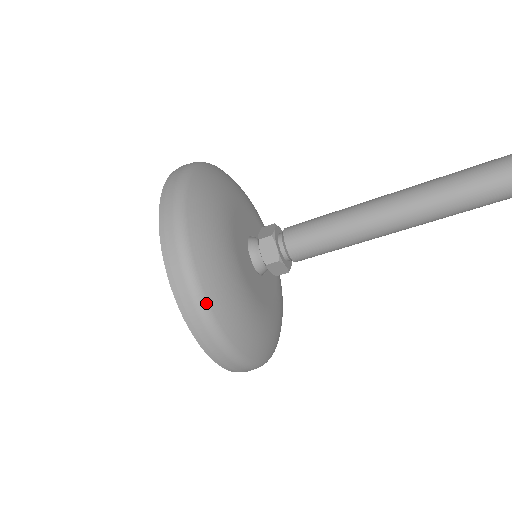
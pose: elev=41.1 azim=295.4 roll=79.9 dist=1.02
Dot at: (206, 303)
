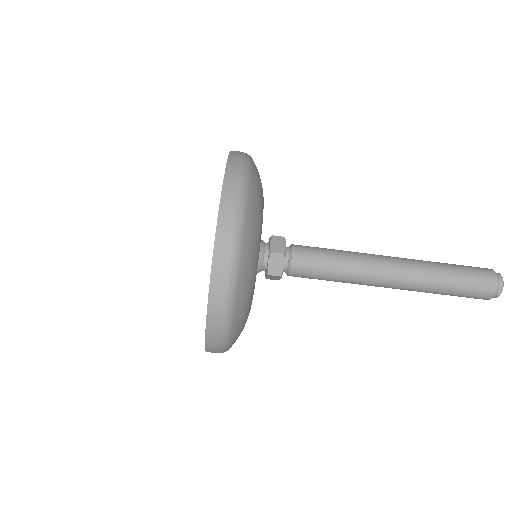
Dot at: (246, 204)
